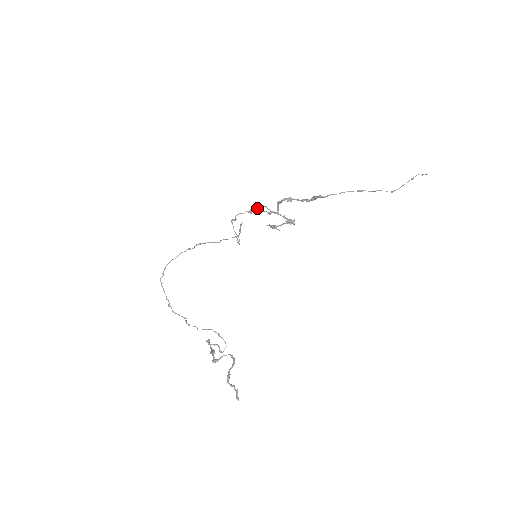
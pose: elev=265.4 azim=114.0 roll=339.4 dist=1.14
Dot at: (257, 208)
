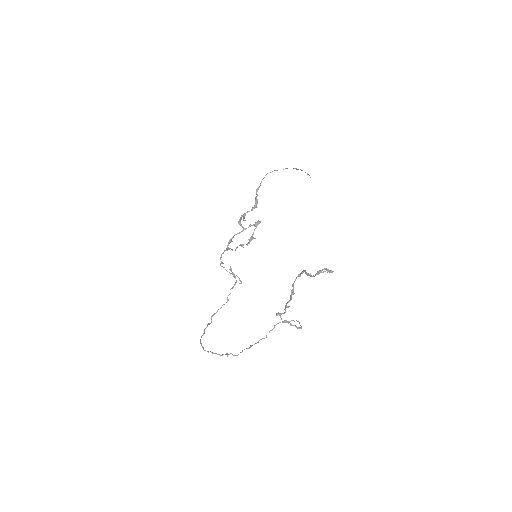
Dot at: (229, 242)
